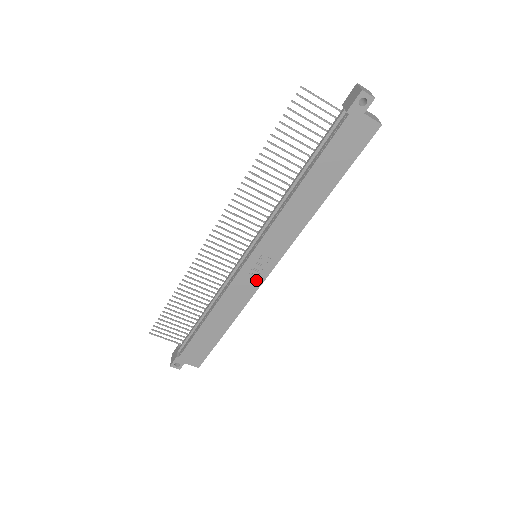
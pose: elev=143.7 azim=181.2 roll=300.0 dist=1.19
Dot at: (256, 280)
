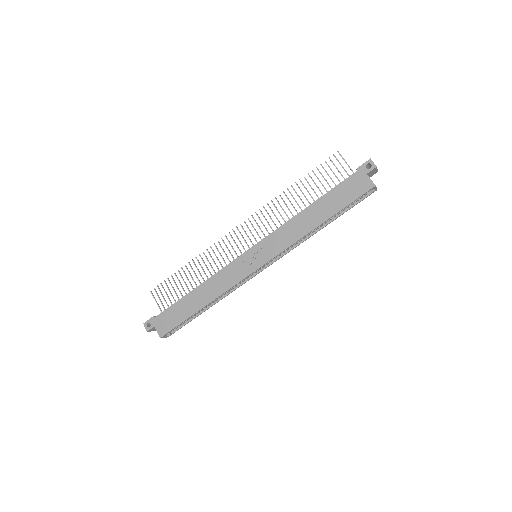
Dot at: (245, 271)
